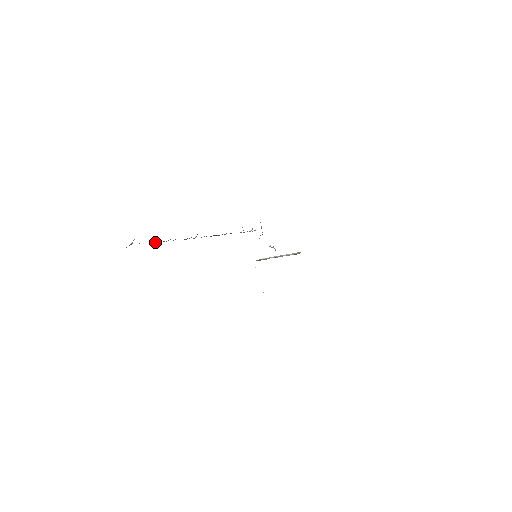
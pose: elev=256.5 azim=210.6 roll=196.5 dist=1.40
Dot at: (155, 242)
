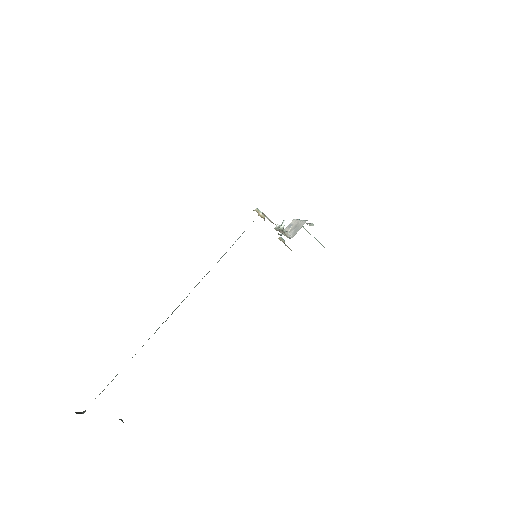
Dot at: (107, 385)
